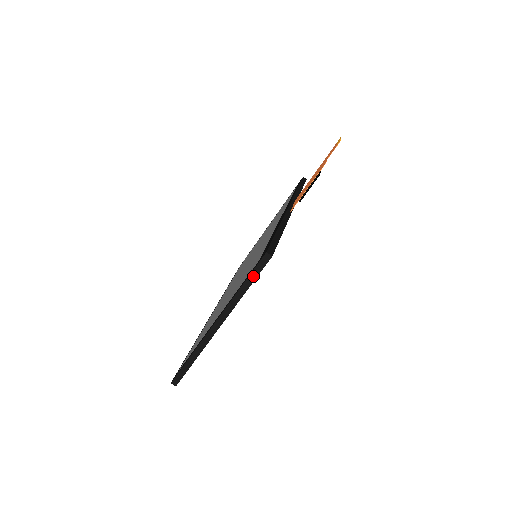
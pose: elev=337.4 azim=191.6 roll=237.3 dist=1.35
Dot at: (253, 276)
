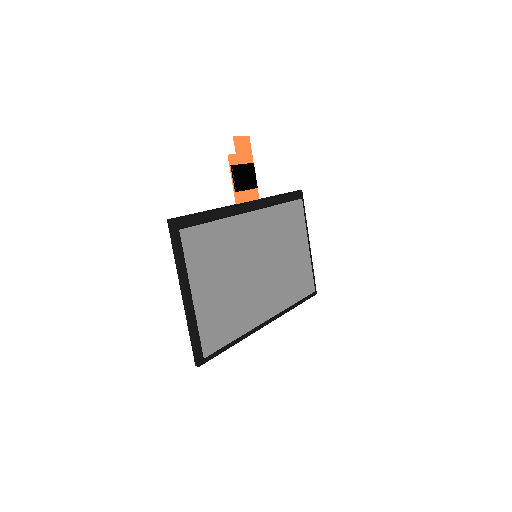
Dot at: (173, 241)
